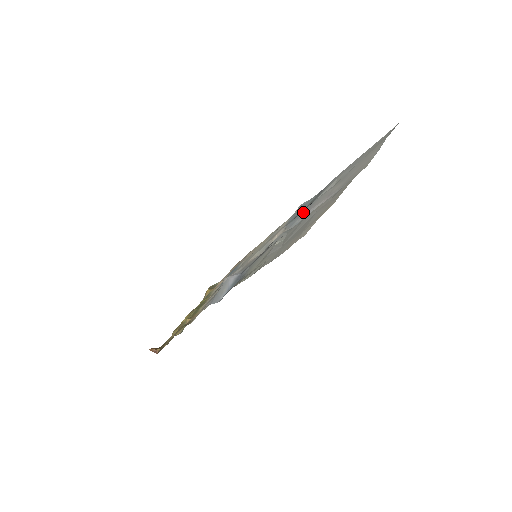
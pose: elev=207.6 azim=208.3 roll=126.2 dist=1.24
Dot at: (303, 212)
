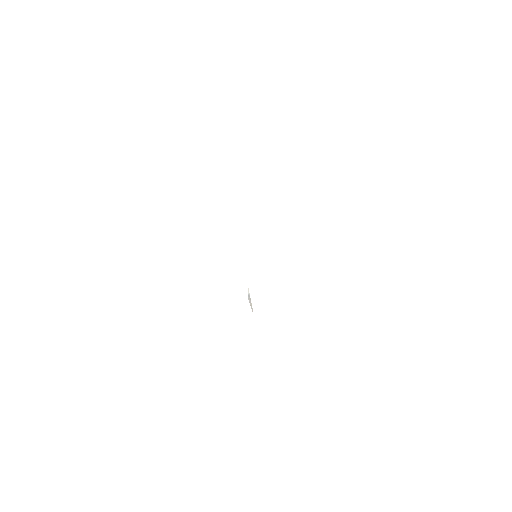
Dot at: occluded
